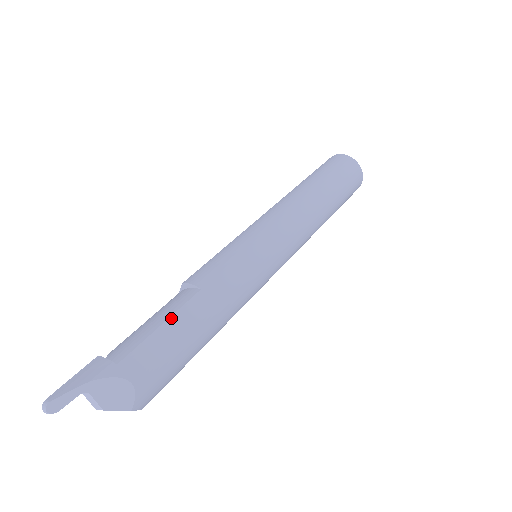
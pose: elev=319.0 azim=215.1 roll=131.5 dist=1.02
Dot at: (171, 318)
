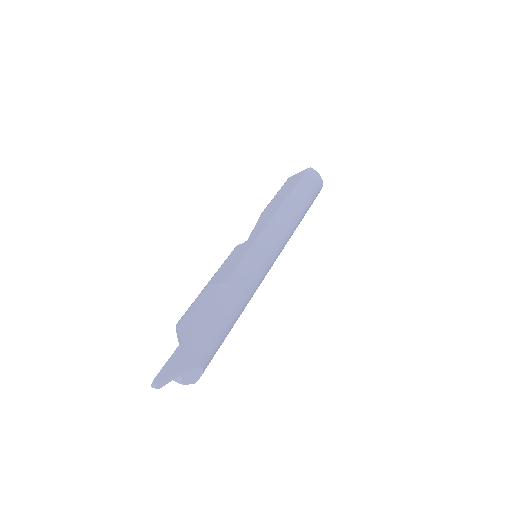
Dot at: (225, 320)
